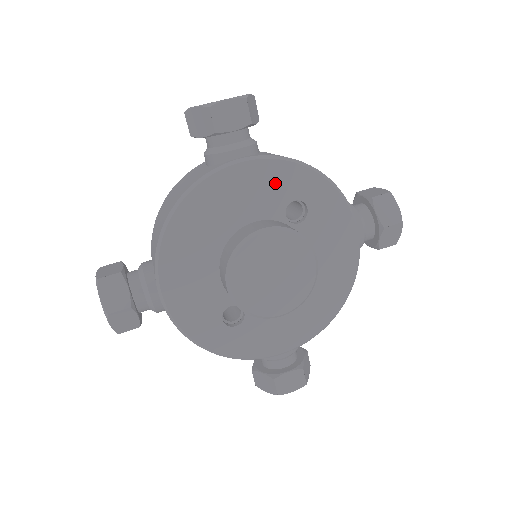
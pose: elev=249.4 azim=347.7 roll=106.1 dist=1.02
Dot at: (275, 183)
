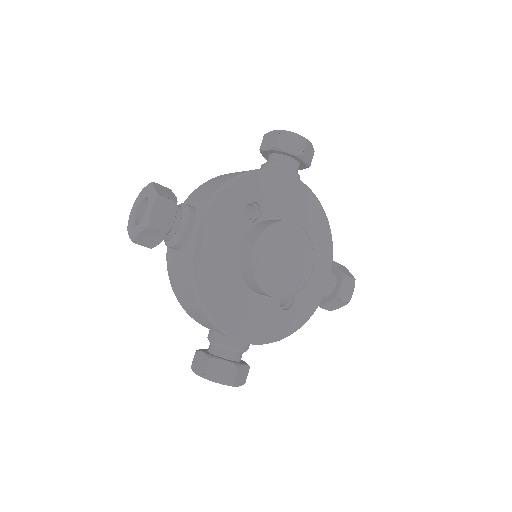
Dot at: (226, 214)
